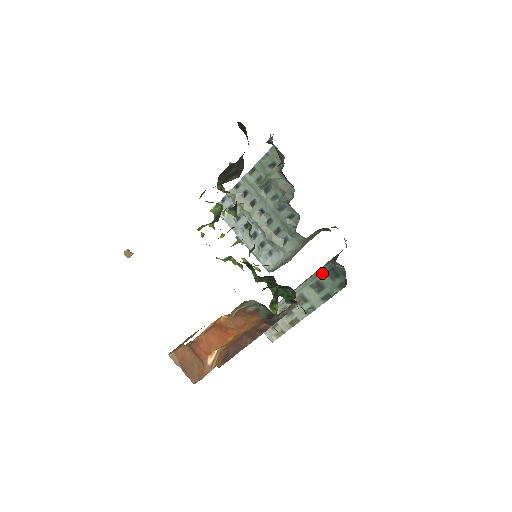
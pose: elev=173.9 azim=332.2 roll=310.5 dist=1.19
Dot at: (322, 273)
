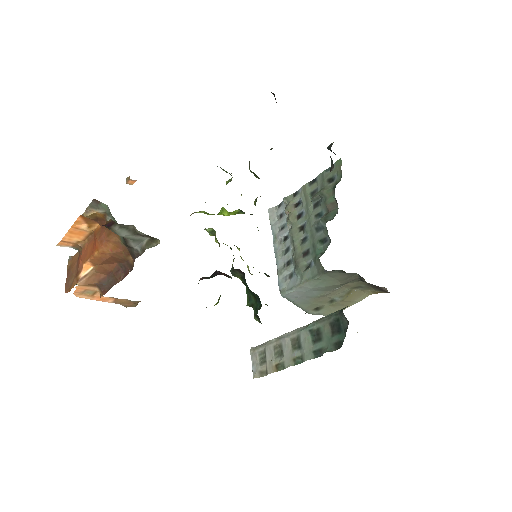
Dot at: (326, 320)
